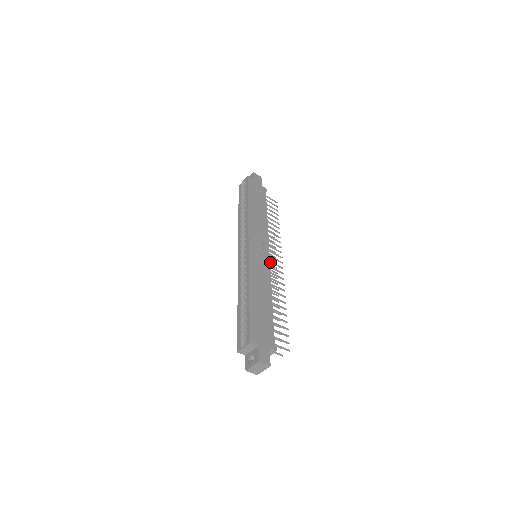
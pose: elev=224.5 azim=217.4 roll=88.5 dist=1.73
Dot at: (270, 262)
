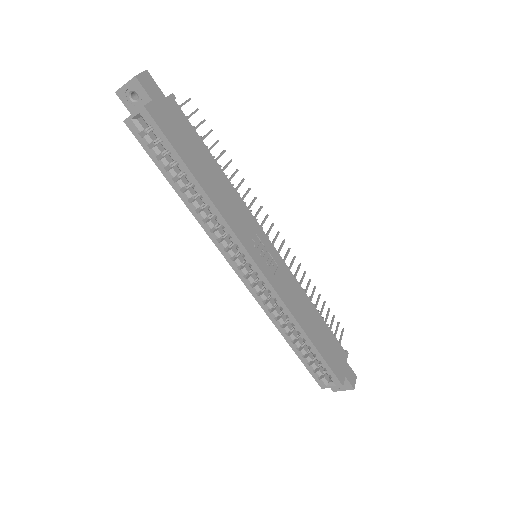
Dot at: occluded
